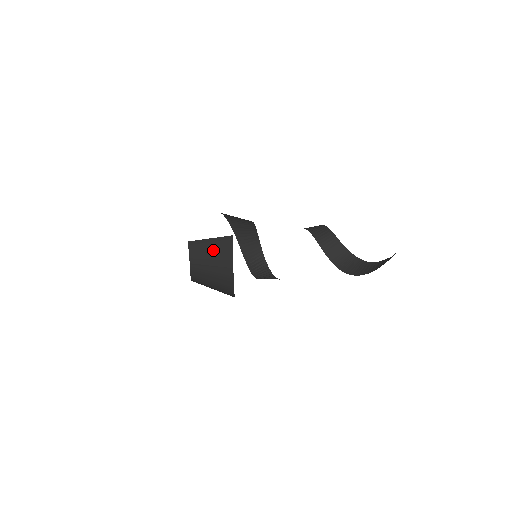
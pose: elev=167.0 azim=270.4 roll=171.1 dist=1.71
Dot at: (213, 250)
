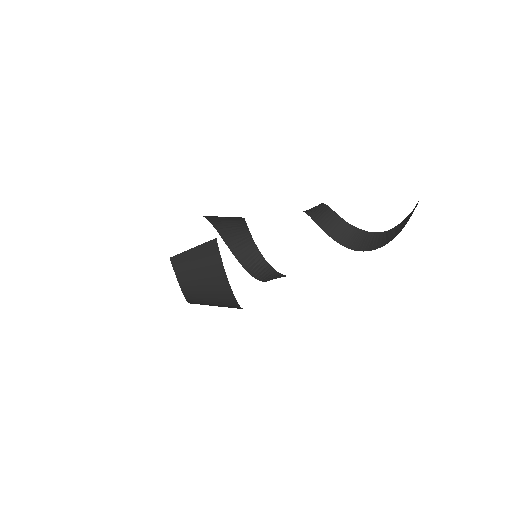
Dot at: (199, 260)
